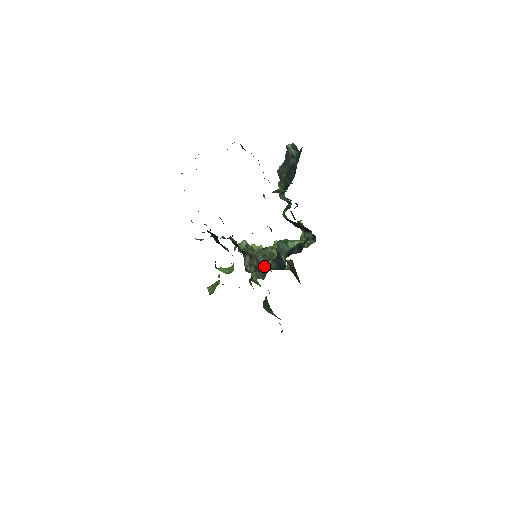
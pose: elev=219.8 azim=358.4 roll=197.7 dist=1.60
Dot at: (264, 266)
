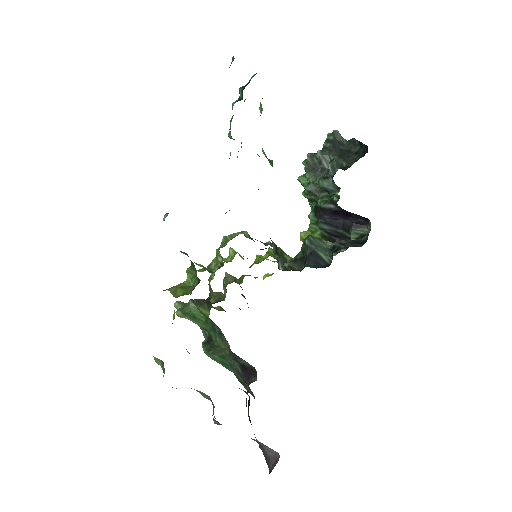
Dot at: (282, 265)
